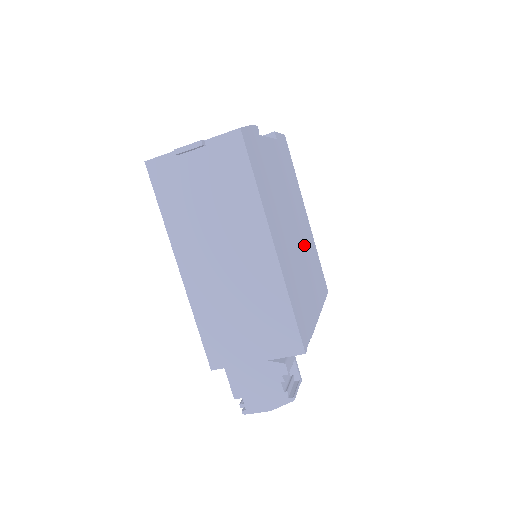
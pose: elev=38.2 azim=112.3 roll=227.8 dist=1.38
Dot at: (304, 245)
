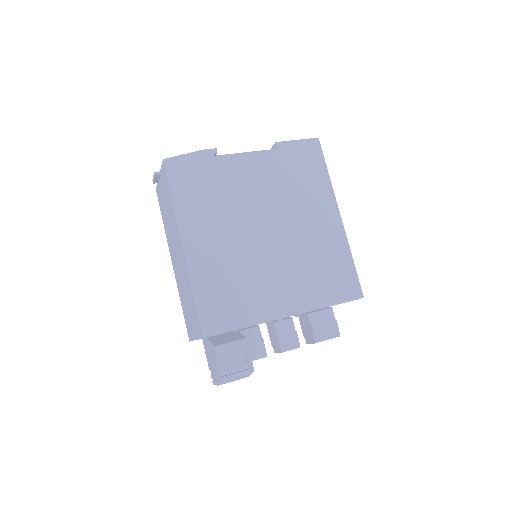
Dot at: (294, 247)
